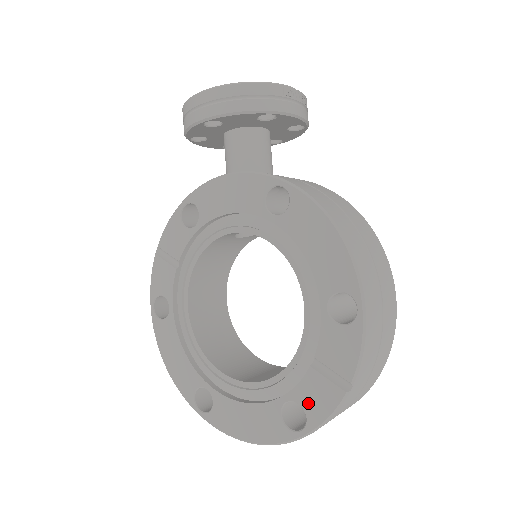
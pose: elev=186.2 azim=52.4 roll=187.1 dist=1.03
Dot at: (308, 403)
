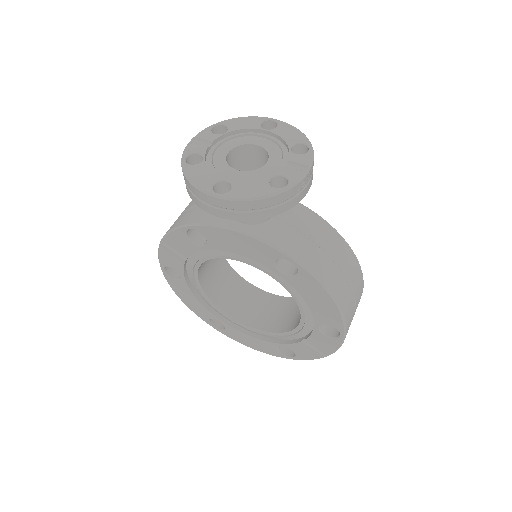
Dot at: (298, 352)
